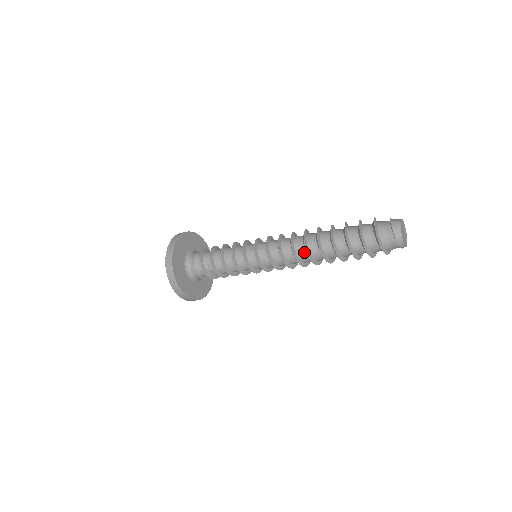
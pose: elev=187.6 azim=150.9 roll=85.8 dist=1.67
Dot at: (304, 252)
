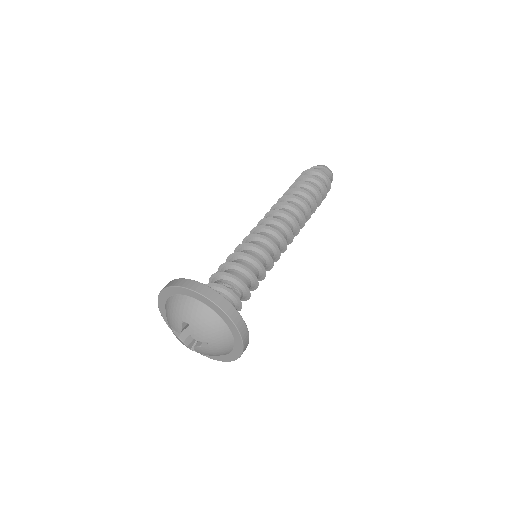
Dot at: (290, 211)
